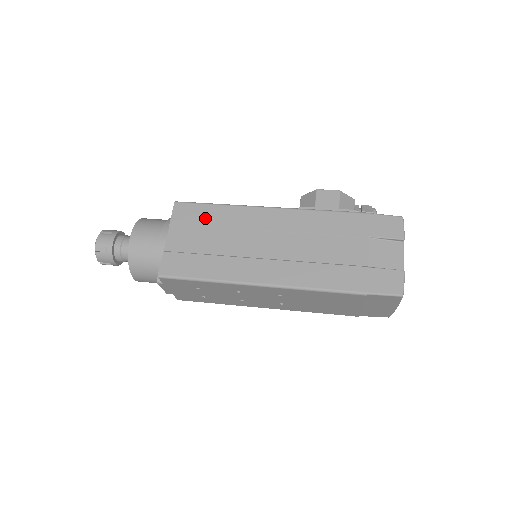
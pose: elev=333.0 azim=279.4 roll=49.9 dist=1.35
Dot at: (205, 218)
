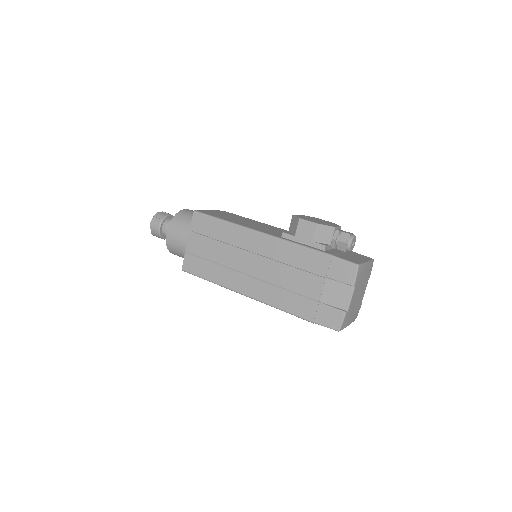
Dot at: (213, 231)
